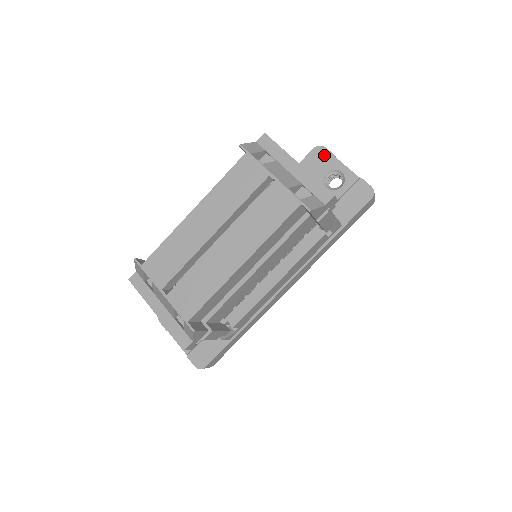
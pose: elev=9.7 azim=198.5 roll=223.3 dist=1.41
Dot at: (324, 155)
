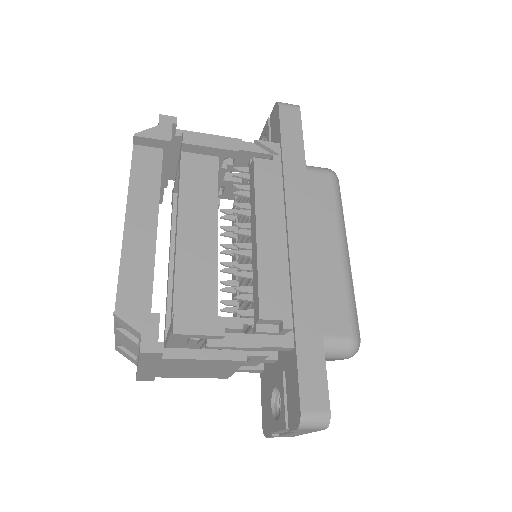
Dot at: occluded
